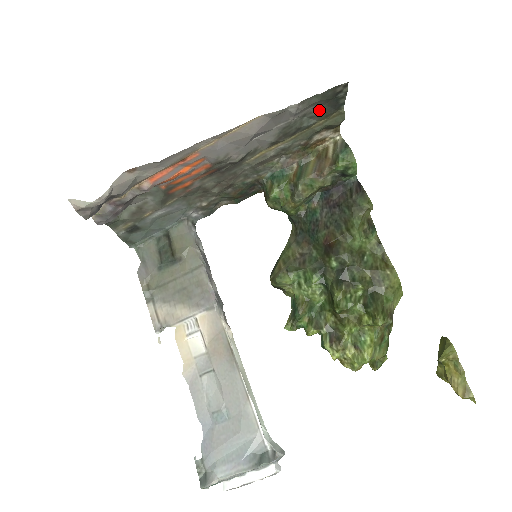
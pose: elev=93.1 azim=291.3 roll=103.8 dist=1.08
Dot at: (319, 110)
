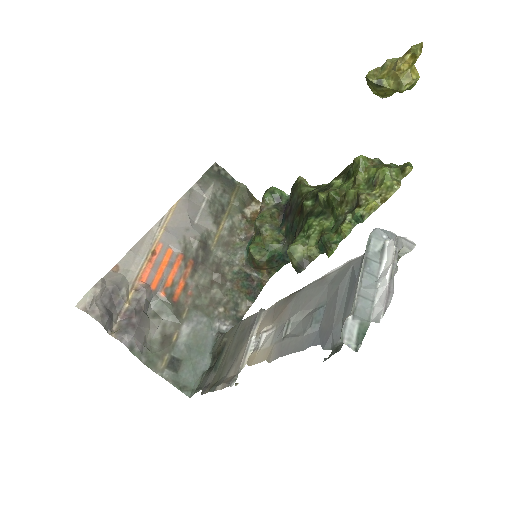
Dot at: (221, 188)
